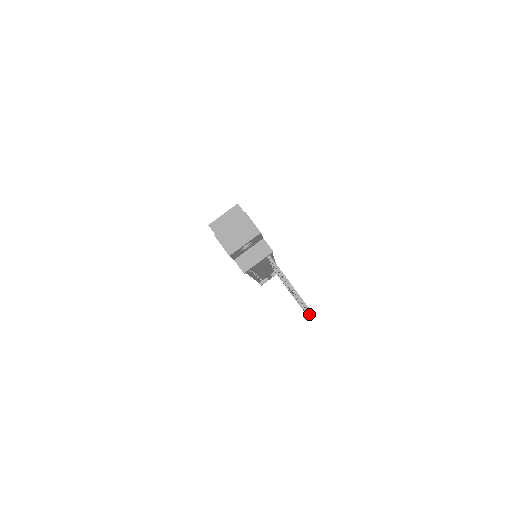
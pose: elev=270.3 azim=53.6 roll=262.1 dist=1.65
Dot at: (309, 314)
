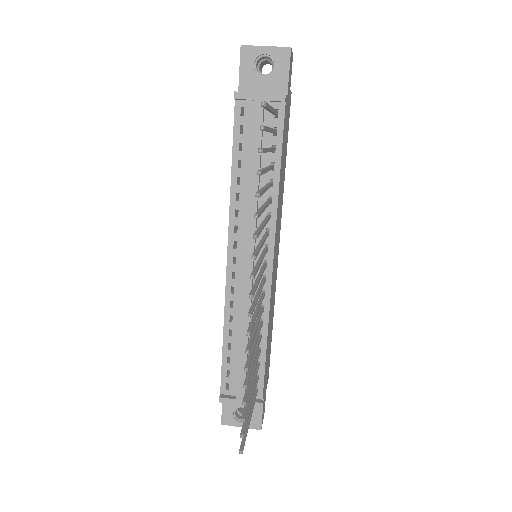
Dot at: (256, 192)
